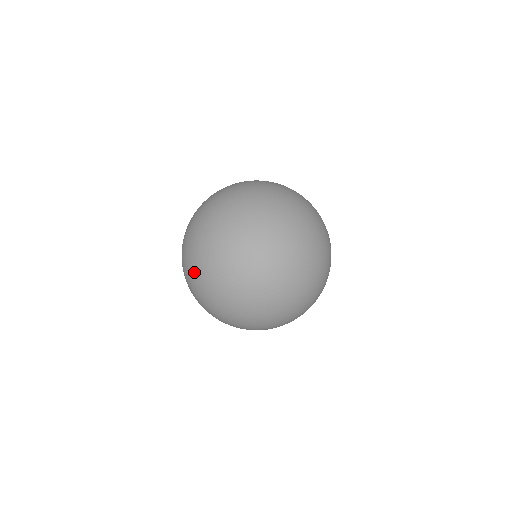
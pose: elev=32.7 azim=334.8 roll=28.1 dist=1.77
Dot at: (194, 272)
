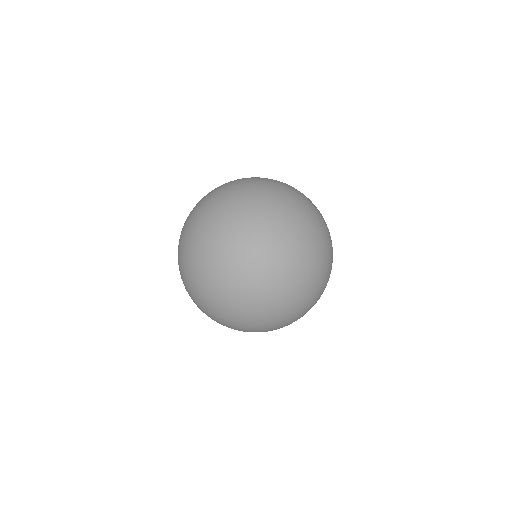
Dot at: occluded
